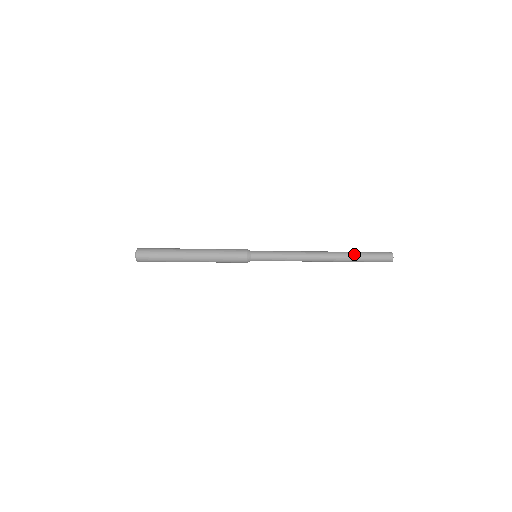
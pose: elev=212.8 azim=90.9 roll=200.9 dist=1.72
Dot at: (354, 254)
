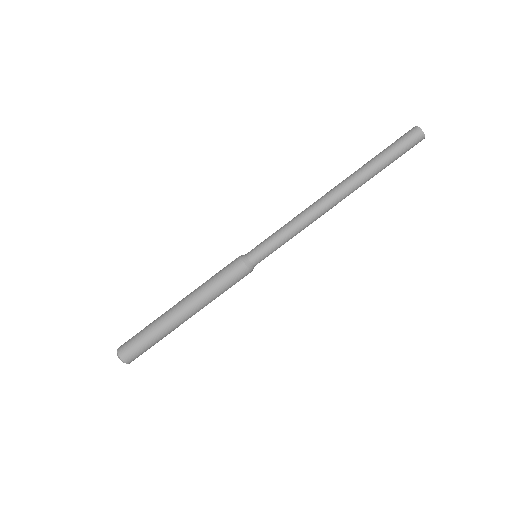
Dot at: occluded
